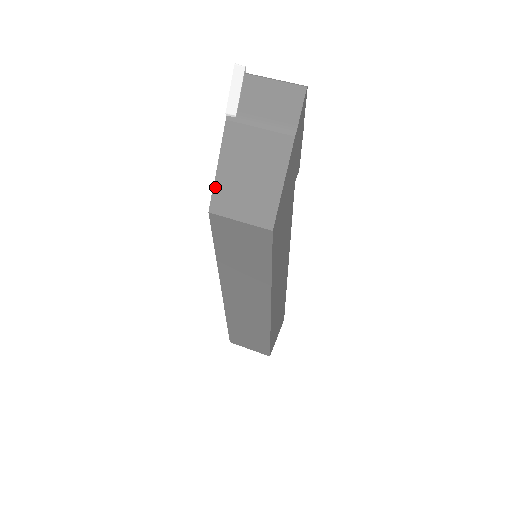
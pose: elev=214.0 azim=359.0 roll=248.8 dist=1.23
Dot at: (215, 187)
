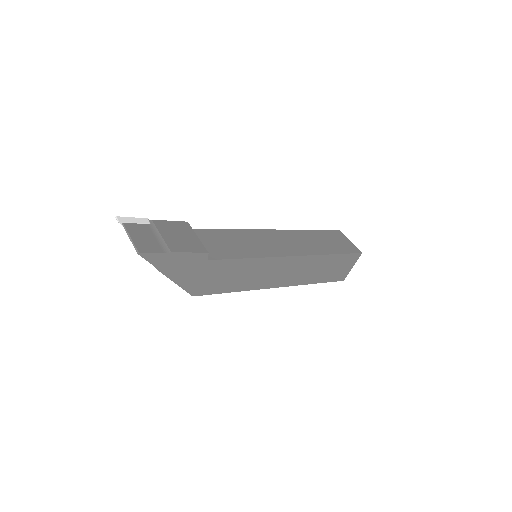
Dot at: occluded
